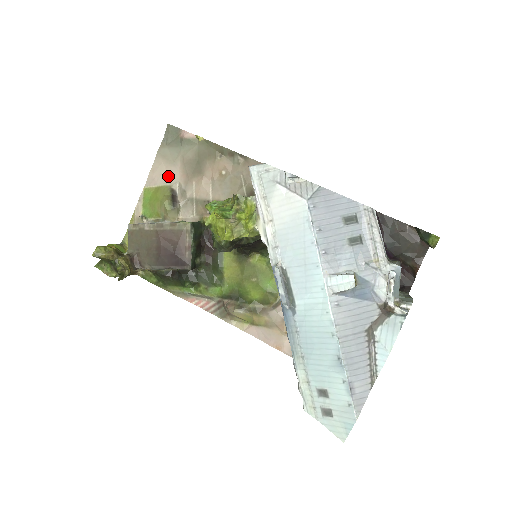
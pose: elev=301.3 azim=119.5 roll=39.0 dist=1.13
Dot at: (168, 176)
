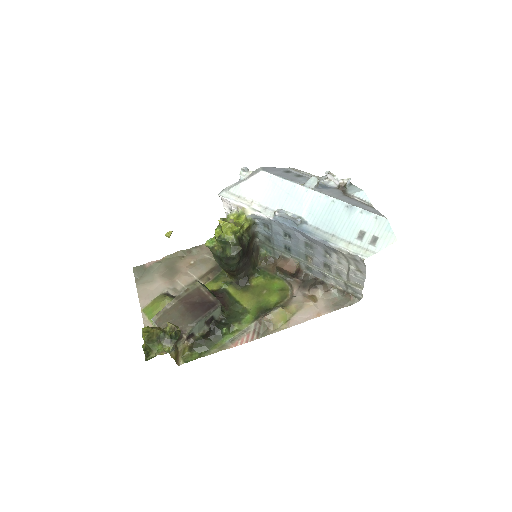
Dot at: (155, 291)
